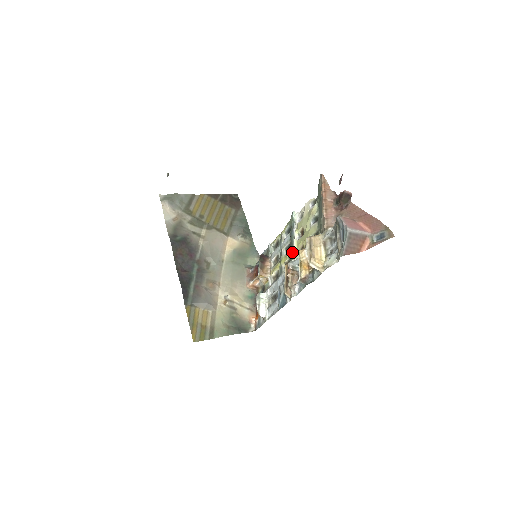
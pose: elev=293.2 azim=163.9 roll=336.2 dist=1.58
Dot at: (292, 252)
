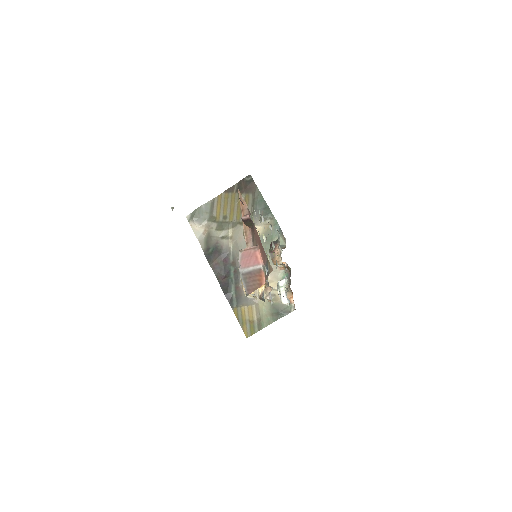
Dot at: occluded
